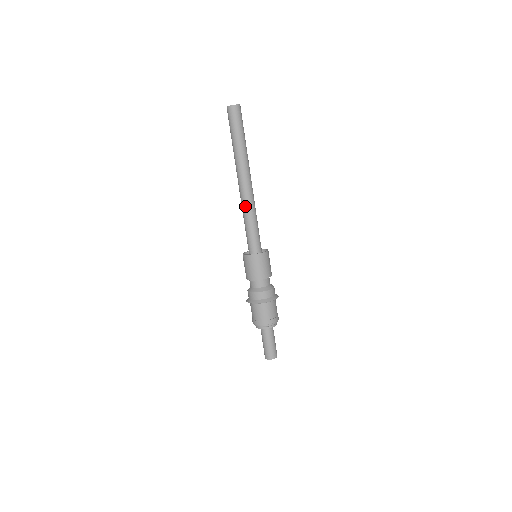
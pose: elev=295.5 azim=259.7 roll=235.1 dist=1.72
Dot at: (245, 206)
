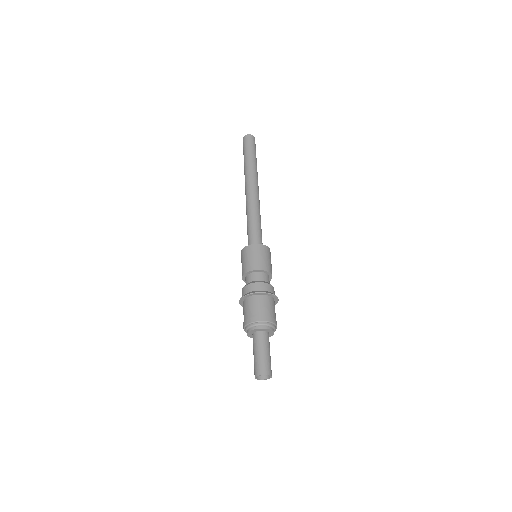
Dot at: (249, 207)
